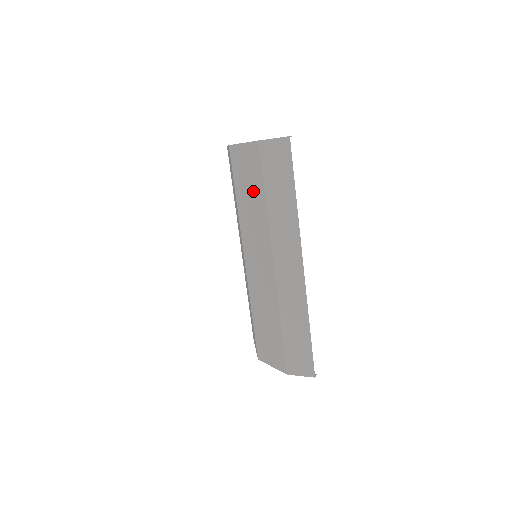
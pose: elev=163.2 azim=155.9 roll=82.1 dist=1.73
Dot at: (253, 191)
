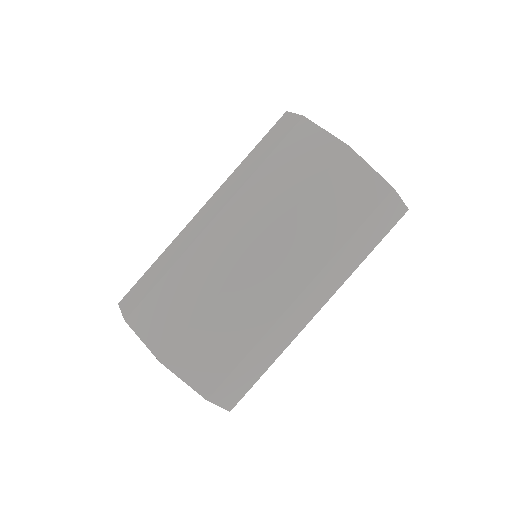
Dot at: (341, 215)
